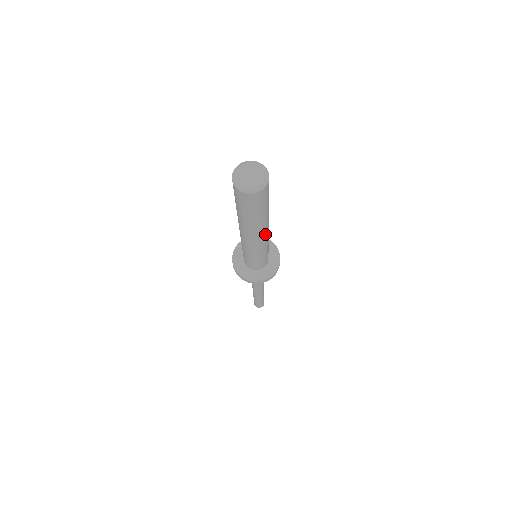
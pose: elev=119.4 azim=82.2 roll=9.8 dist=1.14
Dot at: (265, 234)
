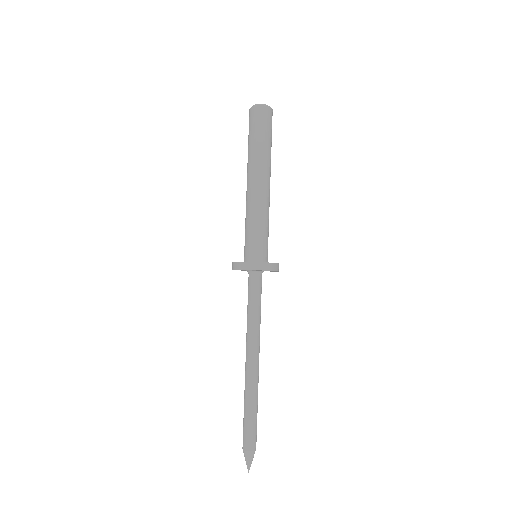
Dot at: (267, 184)
